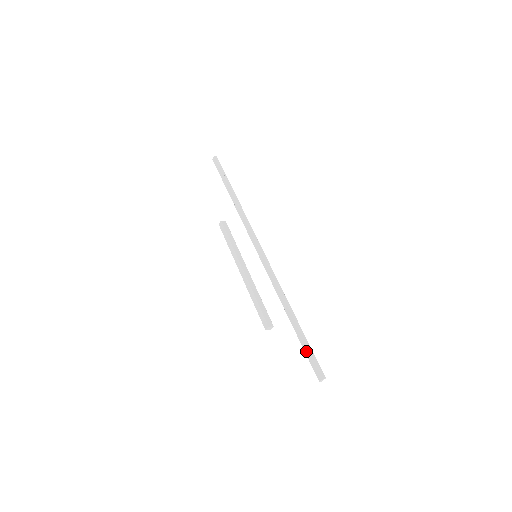
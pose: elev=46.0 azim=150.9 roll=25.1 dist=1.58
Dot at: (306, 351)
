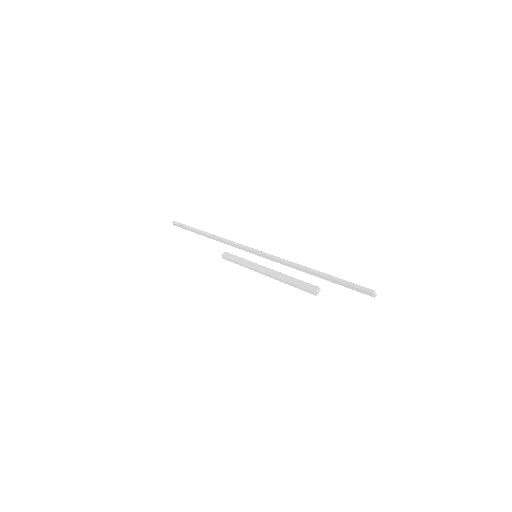
Dot at: (344, 286)
